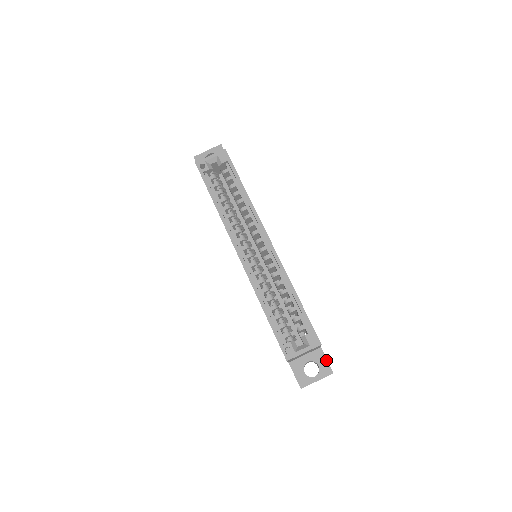
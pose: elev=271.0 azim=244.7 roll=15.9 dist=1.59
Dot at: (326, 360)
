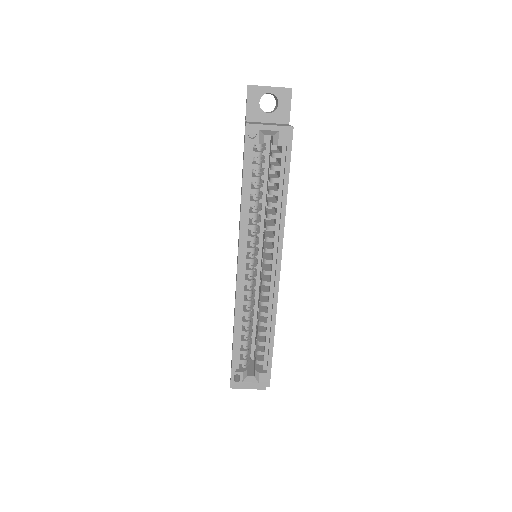
Dot at: occluded
